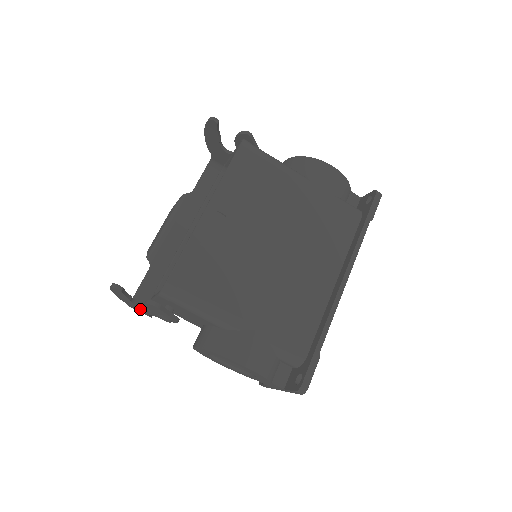
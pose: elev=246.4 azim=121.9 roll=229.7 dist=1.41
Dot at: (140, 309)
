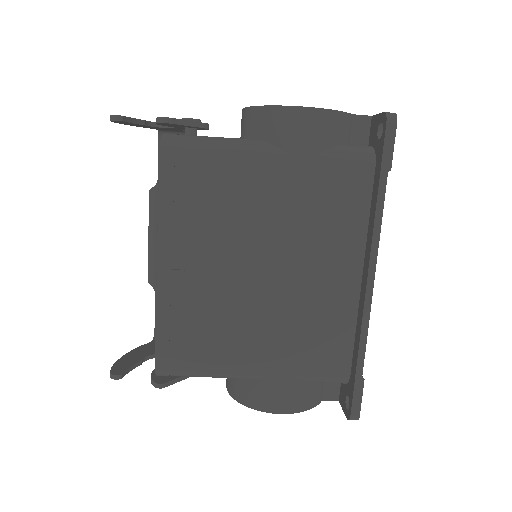
Dot at: occluded
